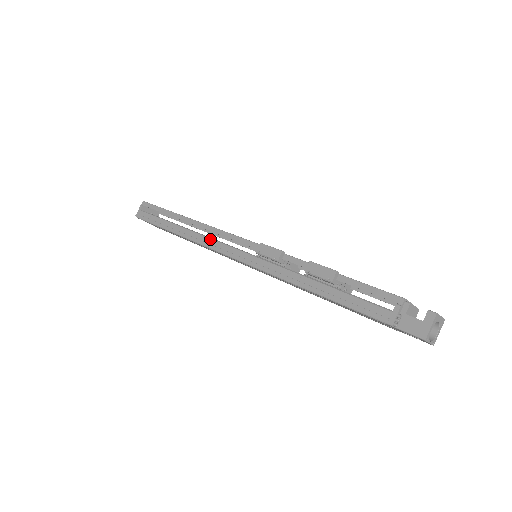
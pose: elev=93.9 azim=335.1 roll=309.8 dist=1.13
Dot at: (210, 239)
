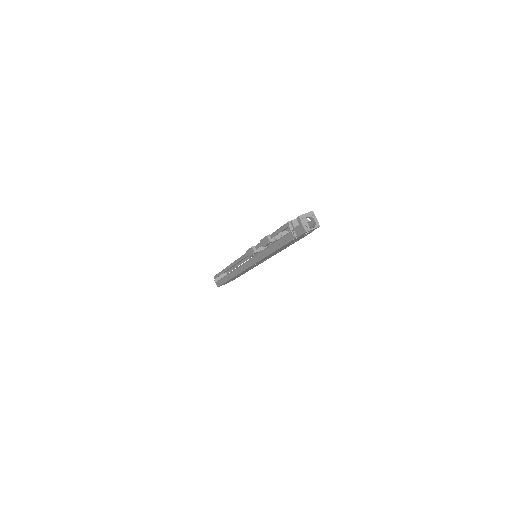
Dot at: (238, 268)
